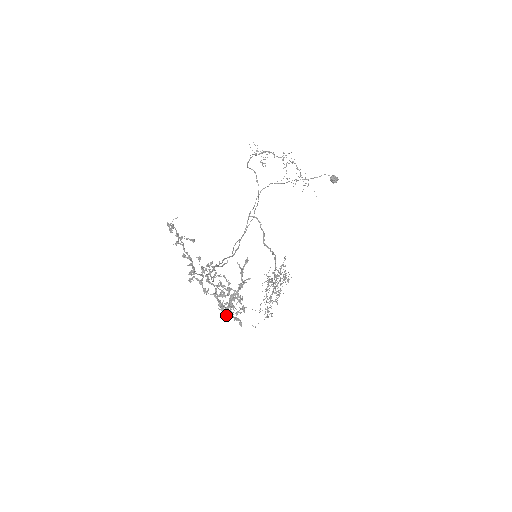
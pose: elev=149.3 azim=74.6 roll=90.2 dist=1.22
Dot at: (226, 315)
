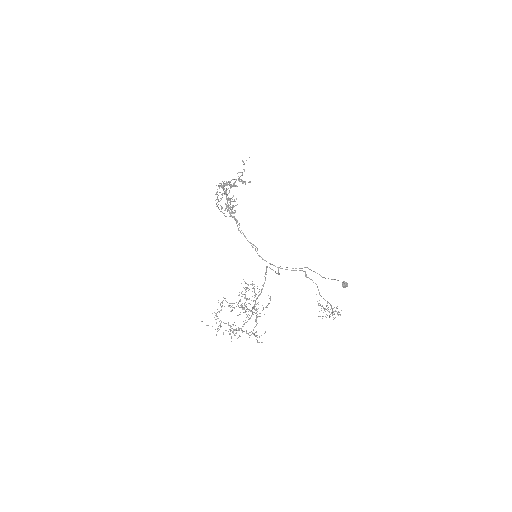
Dot at: occluded
